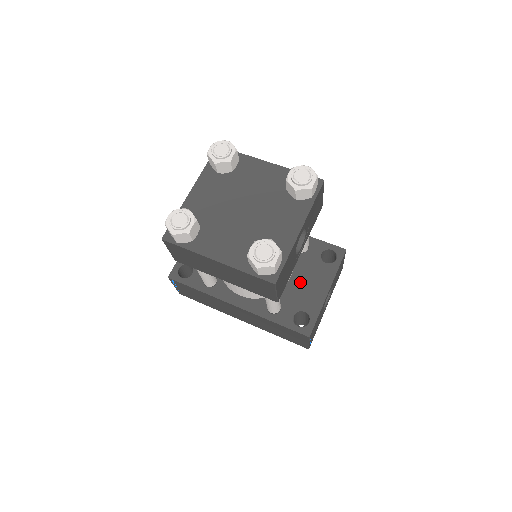
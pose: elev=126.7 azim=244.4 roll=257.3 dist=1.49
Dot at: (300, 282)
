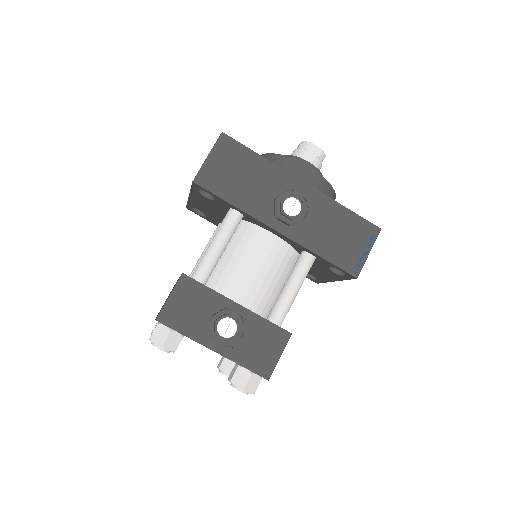
Dot at: occluded
